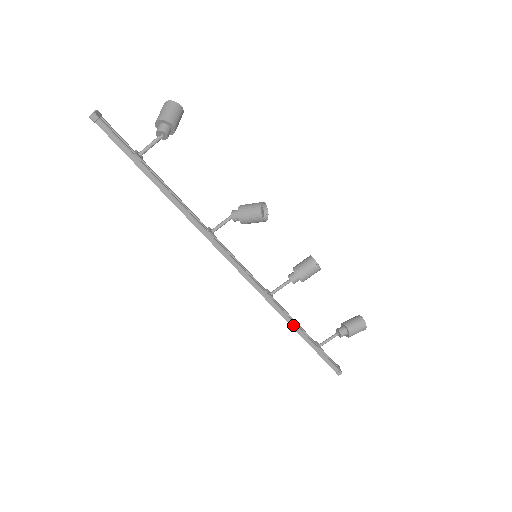
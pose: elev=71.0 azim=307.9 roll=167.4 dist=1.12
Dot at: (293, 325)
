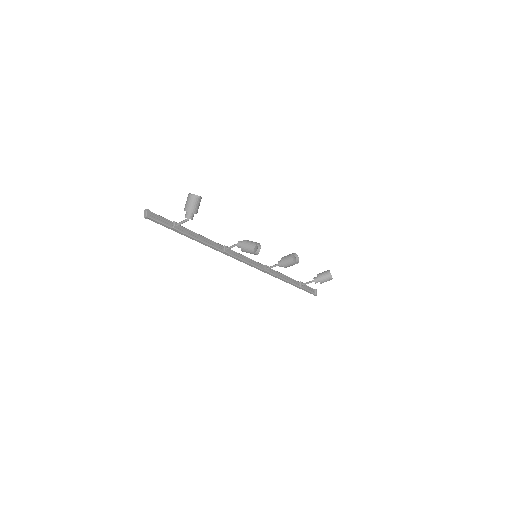
Dot at: (283, 280)
